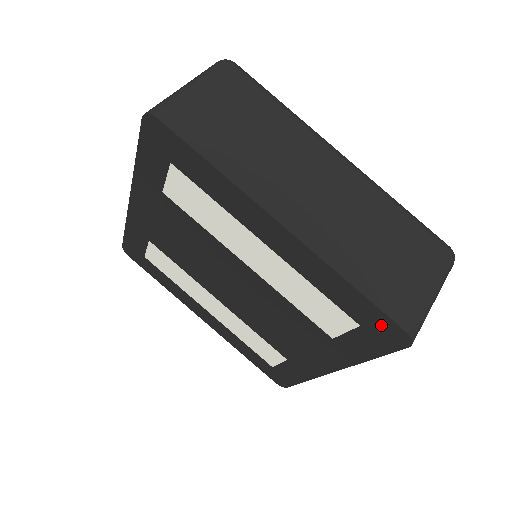
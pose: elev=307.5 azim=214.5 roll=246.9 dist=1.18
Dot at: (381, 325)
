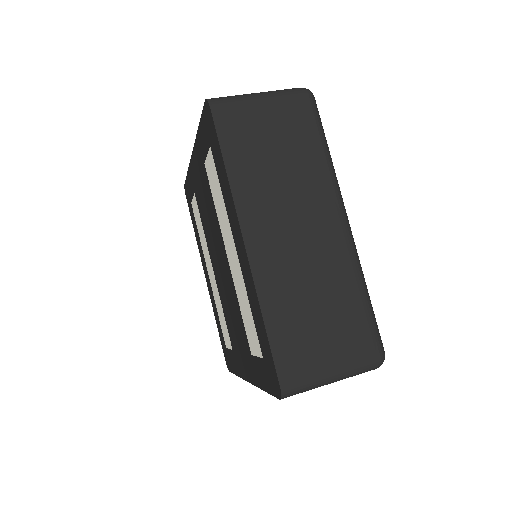
Dot at: (271, 368)
